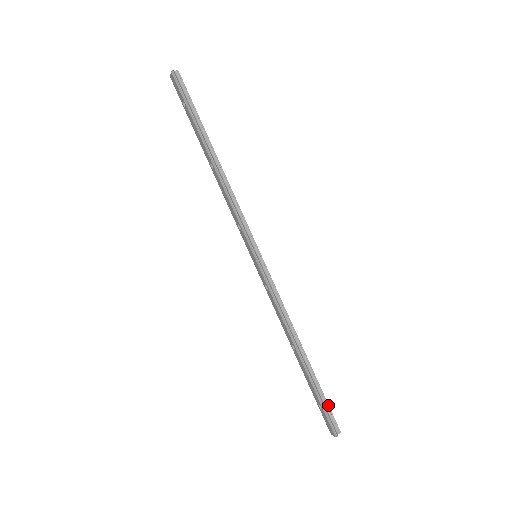
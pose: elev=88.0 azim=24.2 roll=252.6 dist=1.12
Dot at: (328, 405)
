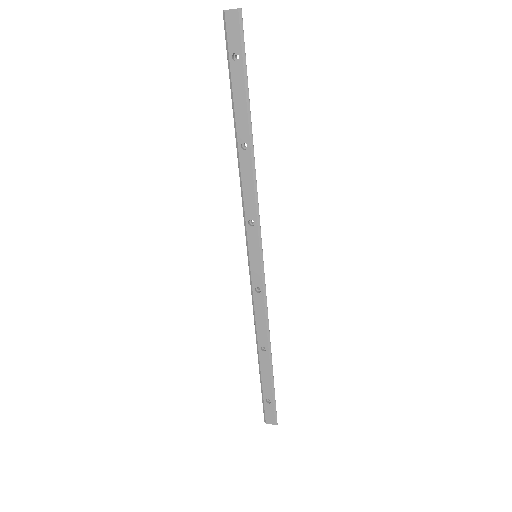
Dot at: (274, 398)
